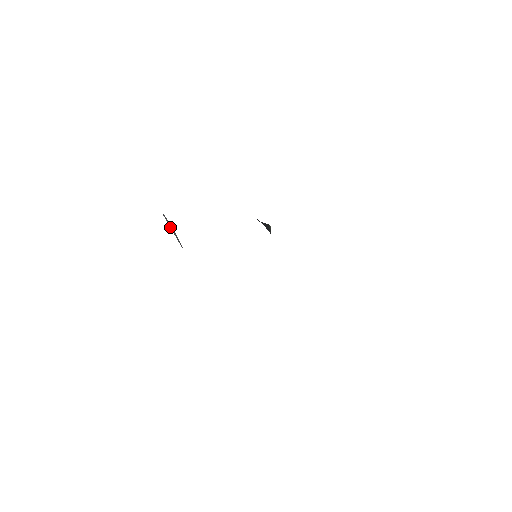
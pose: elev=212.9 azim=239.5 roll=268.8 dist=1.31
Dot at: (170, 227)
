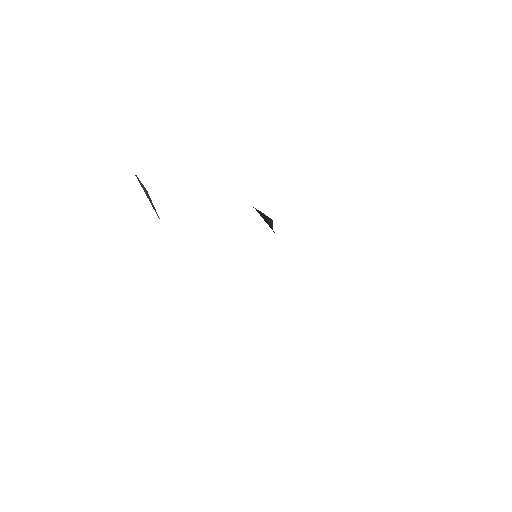
Dot at: (145, 193)
